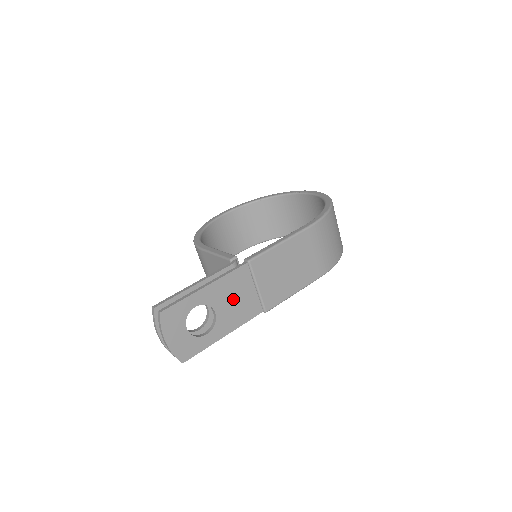
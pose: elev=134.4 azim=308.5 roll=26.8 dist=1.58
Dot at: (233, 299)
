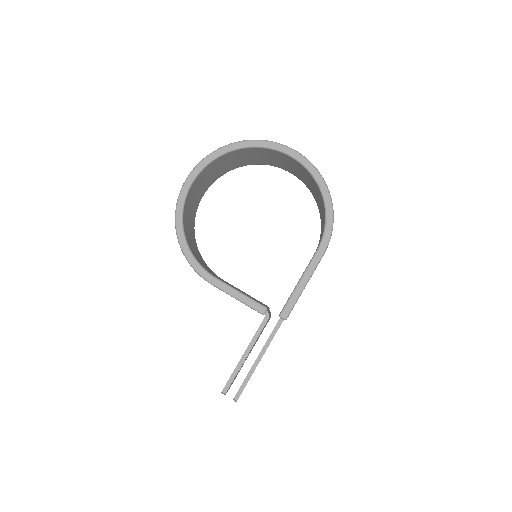
Dot at: occluded
